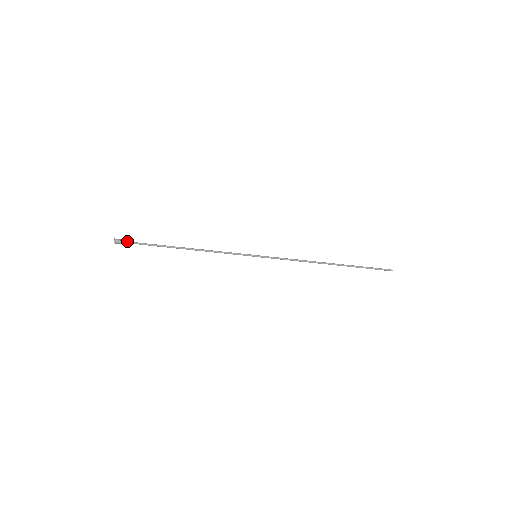
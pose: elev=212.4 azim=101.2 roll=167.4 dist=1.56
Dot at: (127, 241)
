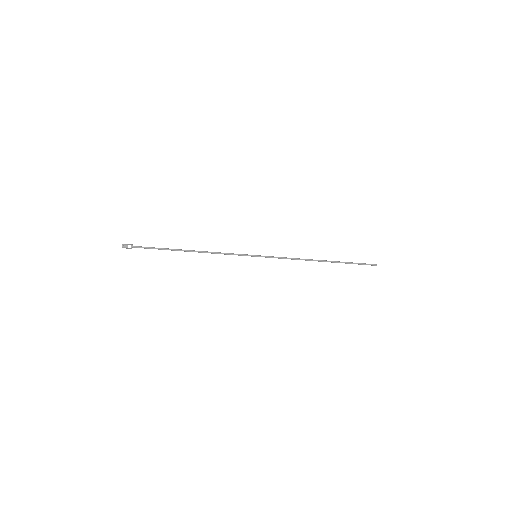
Dot at: (134, 246)
